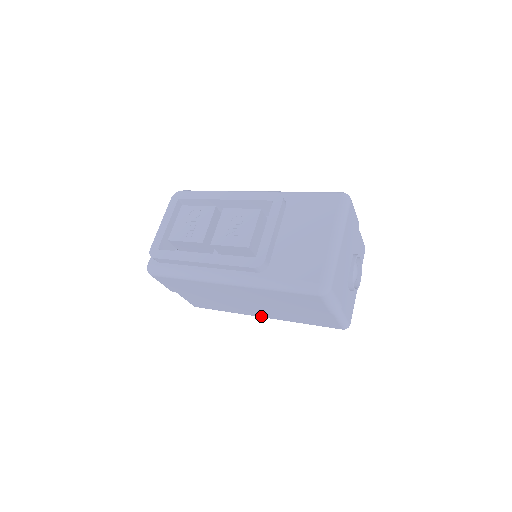
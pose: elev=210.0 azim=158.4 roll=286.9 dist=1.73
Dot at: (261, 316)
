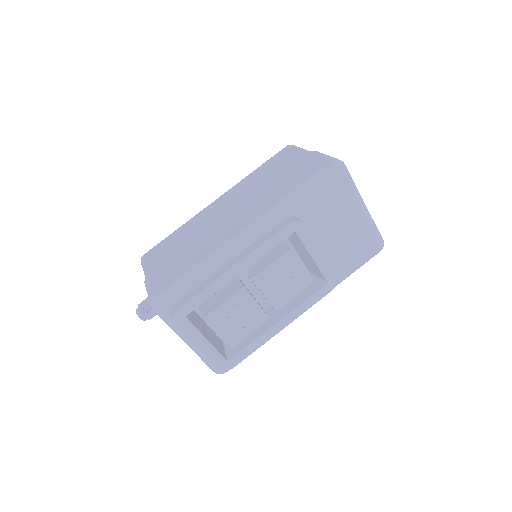
Dot at: occluded
